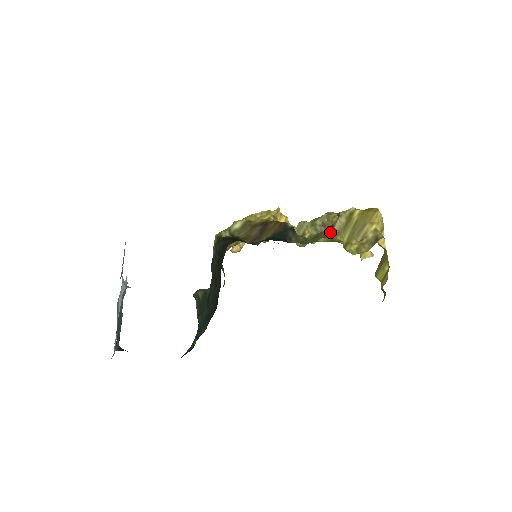
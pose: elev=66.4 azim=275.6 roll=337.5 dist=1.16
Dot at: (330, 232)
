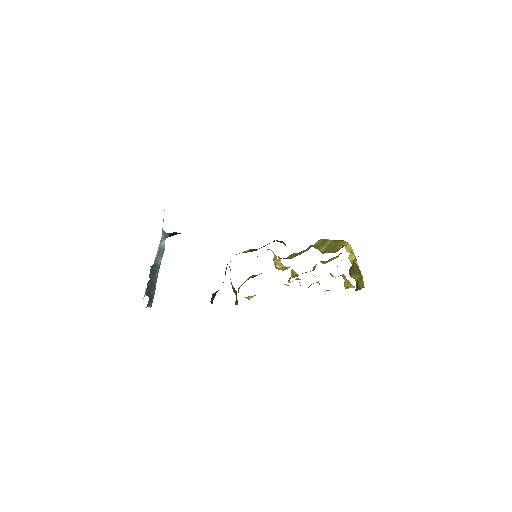
Dot at: occluded
